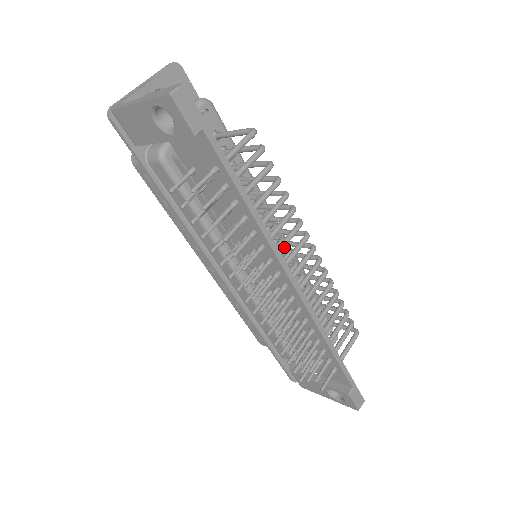
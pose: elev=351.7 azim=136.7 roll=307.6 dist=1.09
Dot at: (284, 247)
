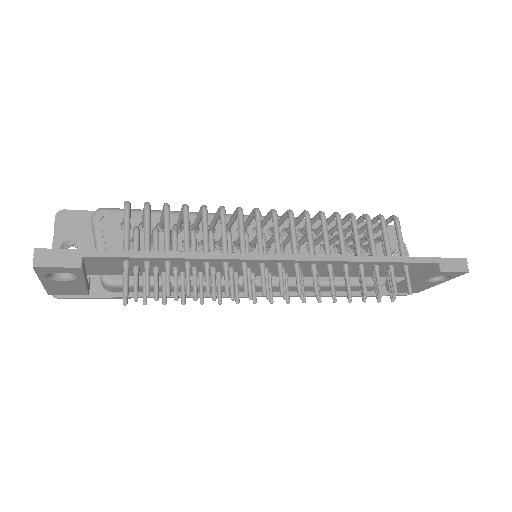
Dot at: (244, 243)
